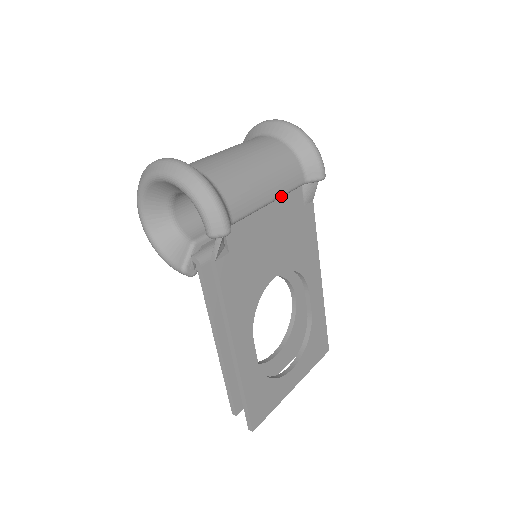
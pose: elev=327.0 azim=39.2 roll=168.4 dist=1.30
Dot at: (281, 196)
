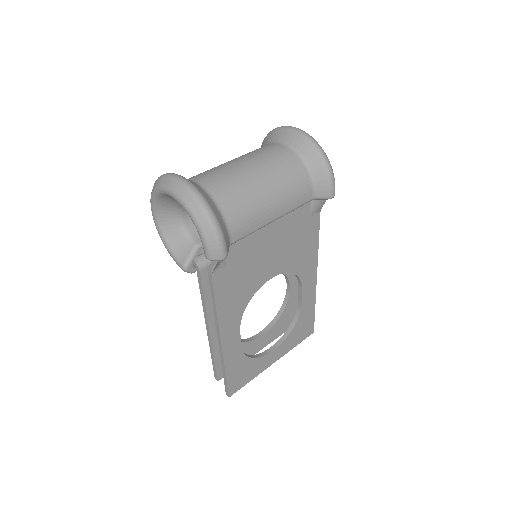
Dot at: occluded
